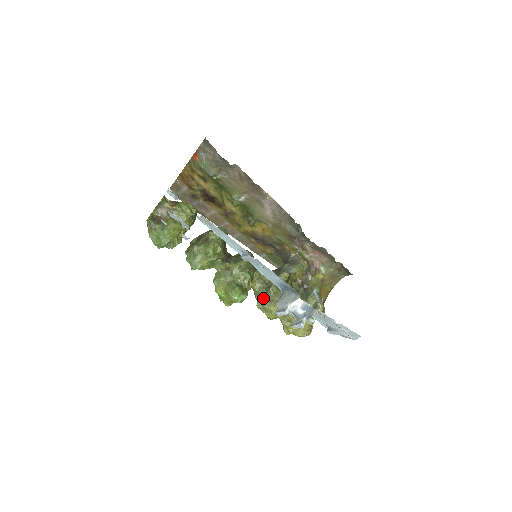
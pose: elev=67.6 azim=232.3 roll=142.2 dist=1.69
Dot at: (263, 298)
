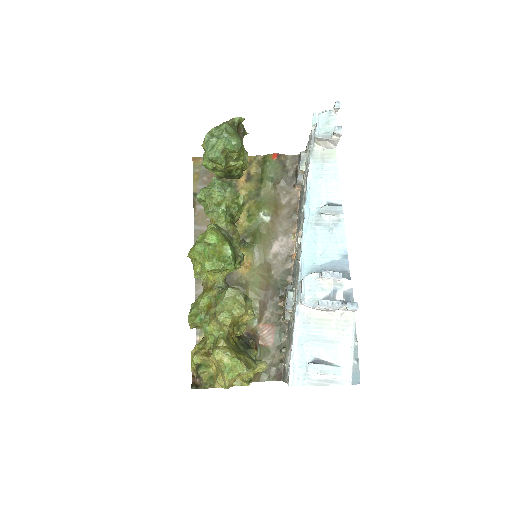
Dot at: occluded
